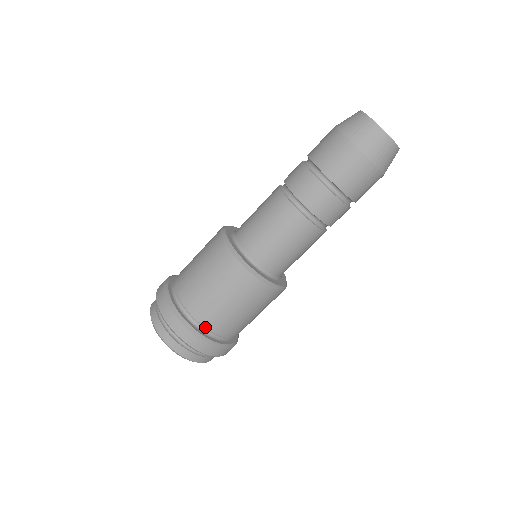
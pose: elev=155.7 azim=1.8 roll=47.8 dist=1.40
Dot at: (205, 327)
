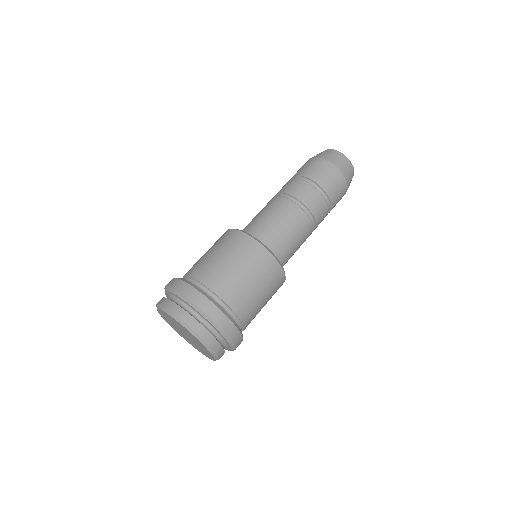
Dot at: (244, 329)
